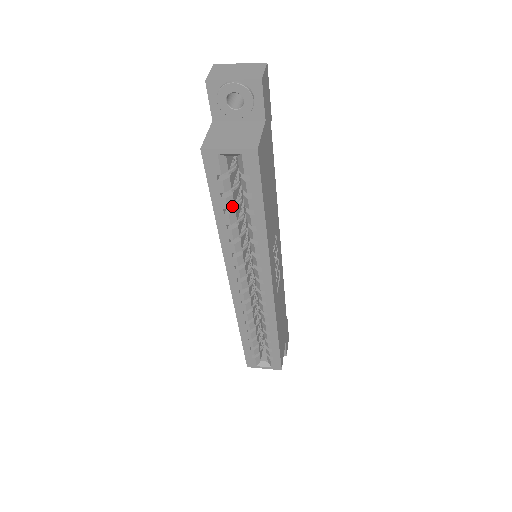
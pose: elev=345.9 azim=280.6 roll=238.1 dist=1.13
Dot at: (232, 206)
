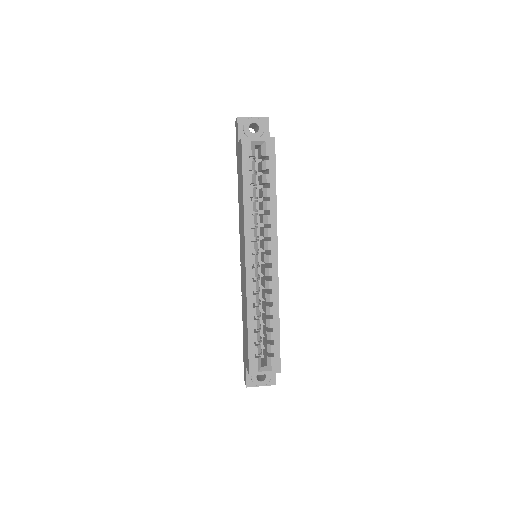
Dot at: (254, 183)
